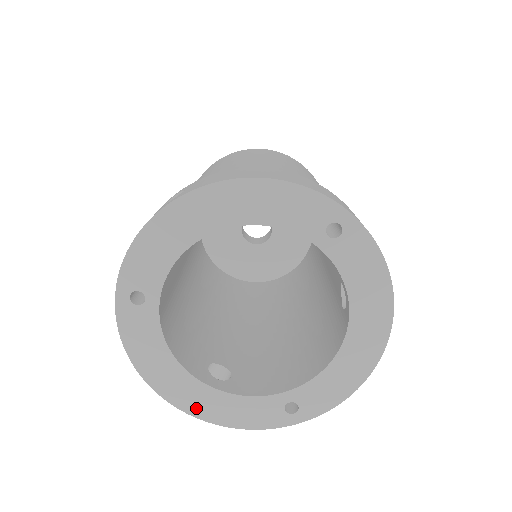
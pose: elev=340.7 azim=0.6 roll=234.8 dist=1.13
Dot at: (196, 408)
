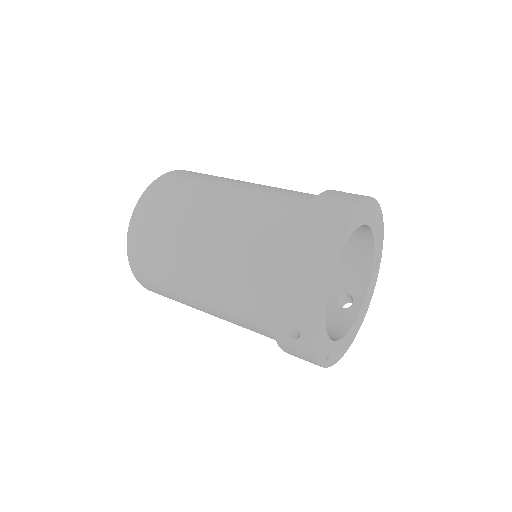
Dot at: (315, 327)
